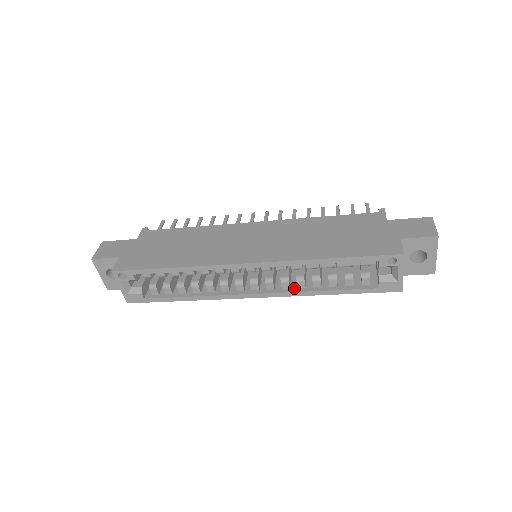
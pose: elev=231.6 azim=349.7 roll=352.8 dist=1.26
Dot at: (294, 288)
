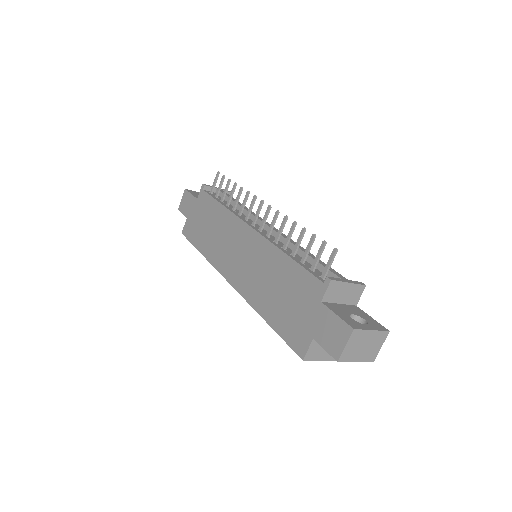
Dot at: occluded
